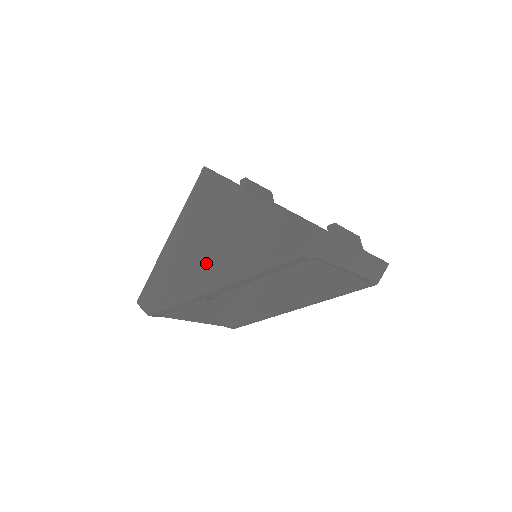
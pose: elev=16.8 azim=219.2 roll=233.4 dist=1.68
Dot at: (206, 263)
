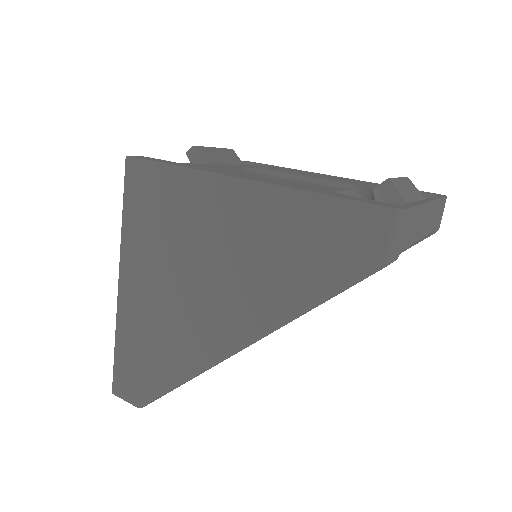
Dot at: (204, 314)
